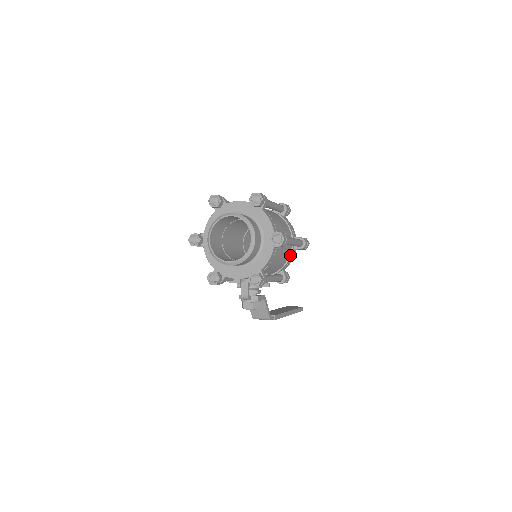
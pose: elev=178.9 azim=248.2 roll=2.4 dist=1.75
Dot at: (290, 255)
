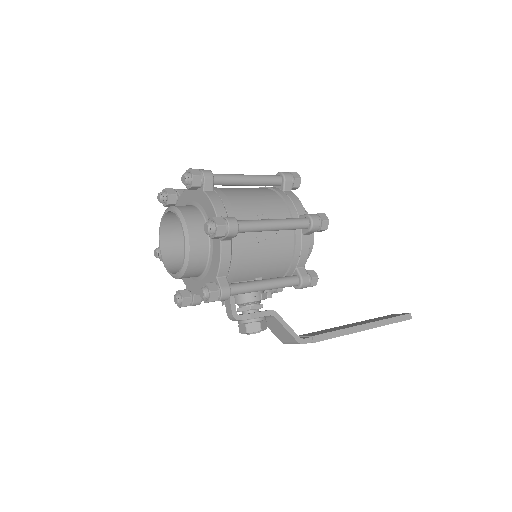
Dot at: (294, 244)
